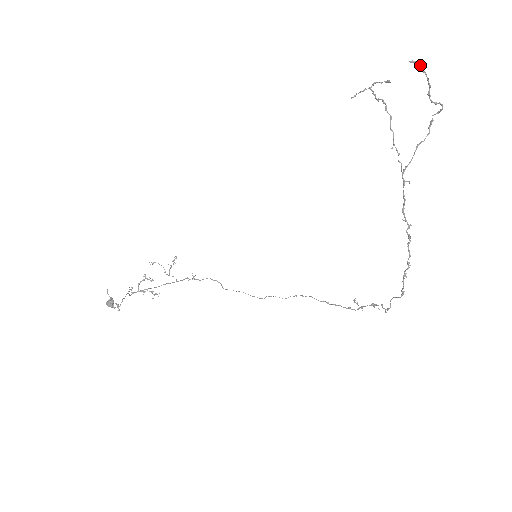
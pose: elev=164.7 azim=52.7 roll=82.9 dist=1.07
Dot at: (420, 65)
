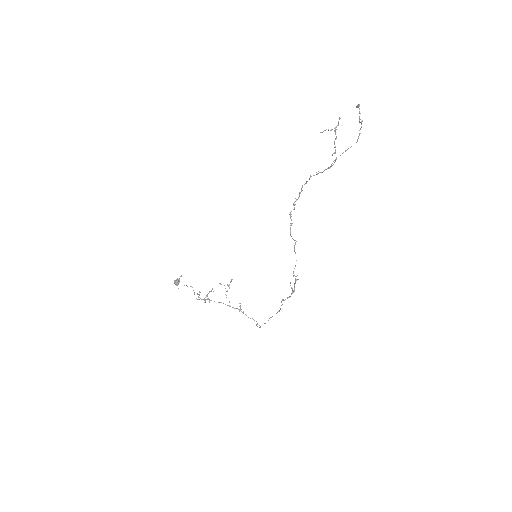
Dot at: (358, 105)
